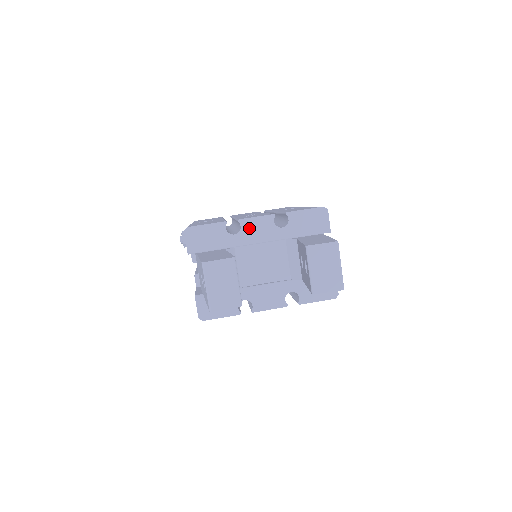
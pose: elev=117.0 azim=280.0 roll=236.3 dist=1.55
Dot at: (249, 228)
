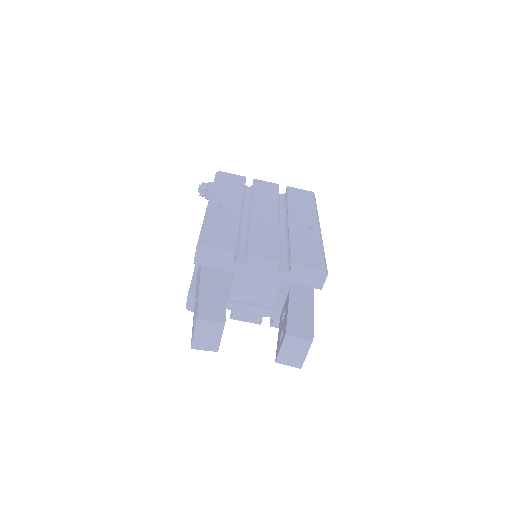
Dot at: (254, 264)
